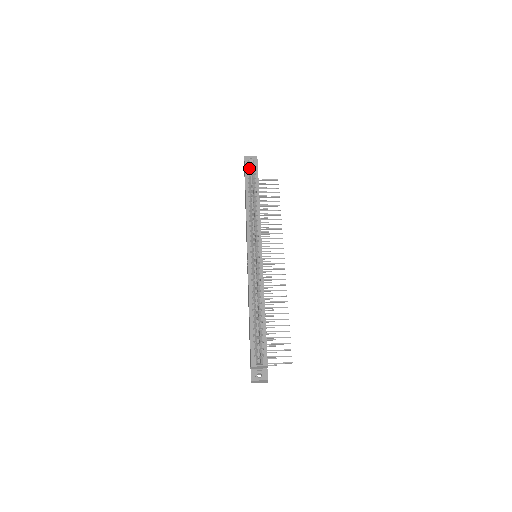
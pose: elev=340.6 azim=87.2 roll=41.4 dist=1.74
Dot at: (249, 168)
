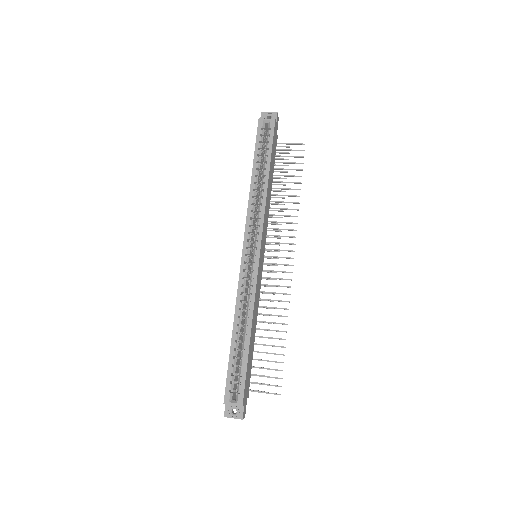
Dot at: (262, 133)
